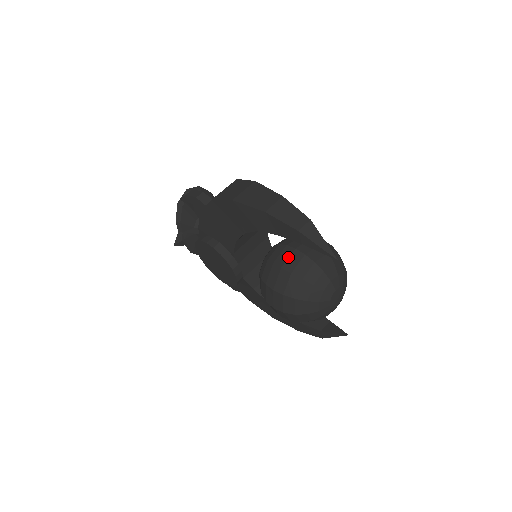
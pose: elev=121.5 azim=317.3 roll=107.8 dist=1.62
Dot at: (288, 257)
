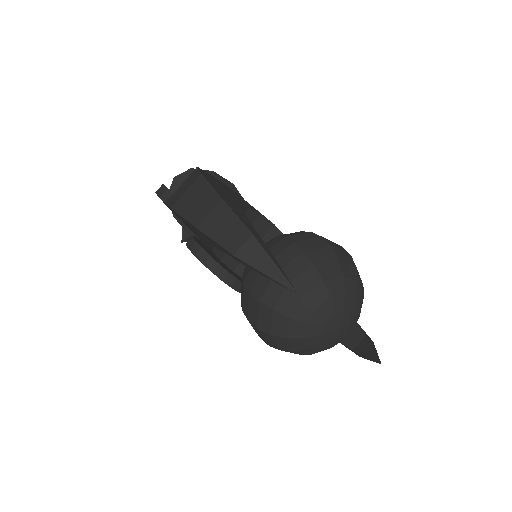
Dot at: (257, 276)
